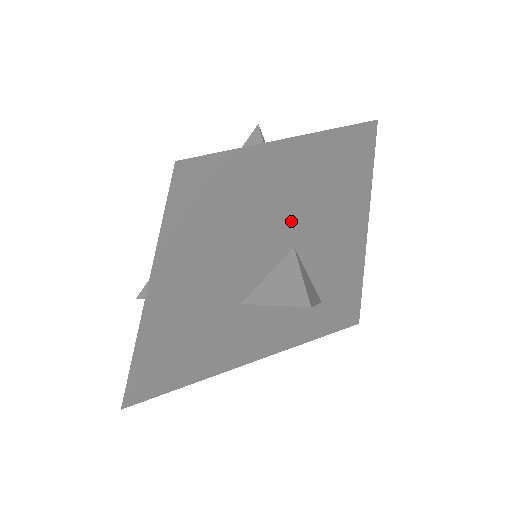
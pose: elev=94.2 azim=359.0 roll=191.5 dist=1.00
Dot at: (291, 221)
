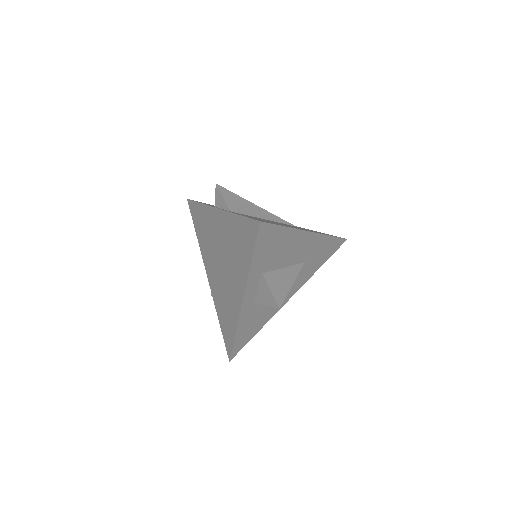
Dot at: (250, 273)
